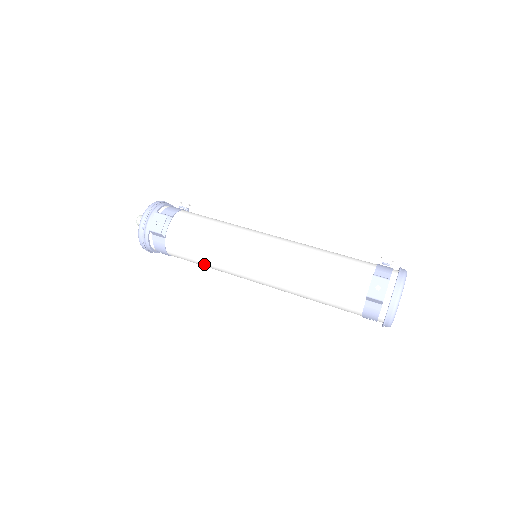
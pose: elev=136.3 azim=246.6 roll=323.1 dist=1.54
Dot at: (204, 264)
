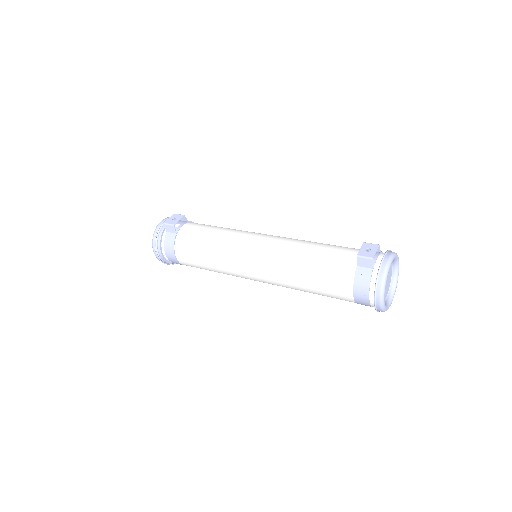
Dot at: (206, 258)
